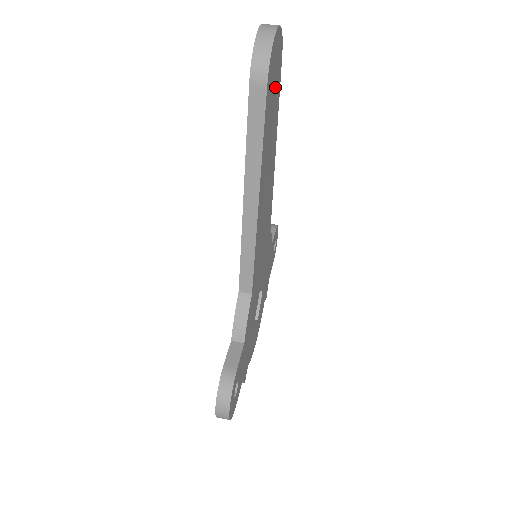
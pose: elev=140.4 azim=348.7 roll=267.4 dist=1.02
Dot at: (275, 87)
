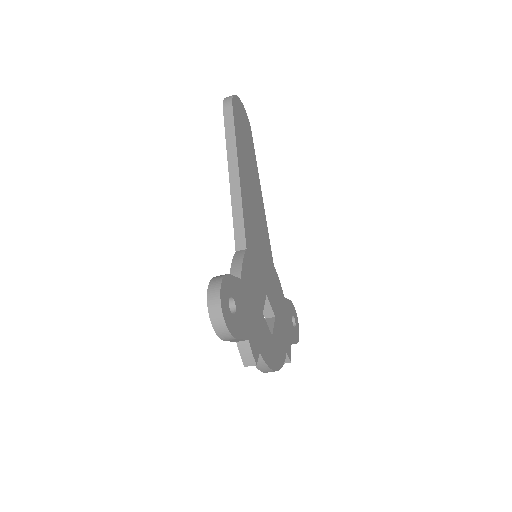
Dot at: (246, 132)
